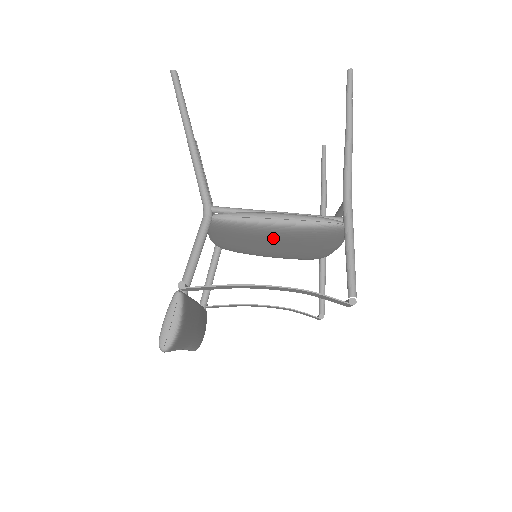
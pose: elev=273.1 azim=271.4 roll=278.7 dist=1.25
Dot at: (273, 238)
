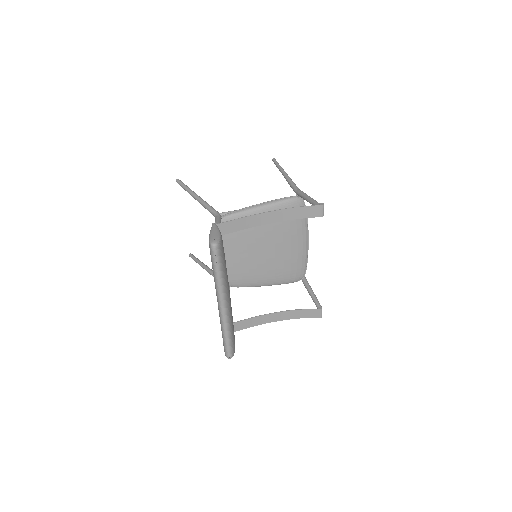
Dot at: (263, 229)
